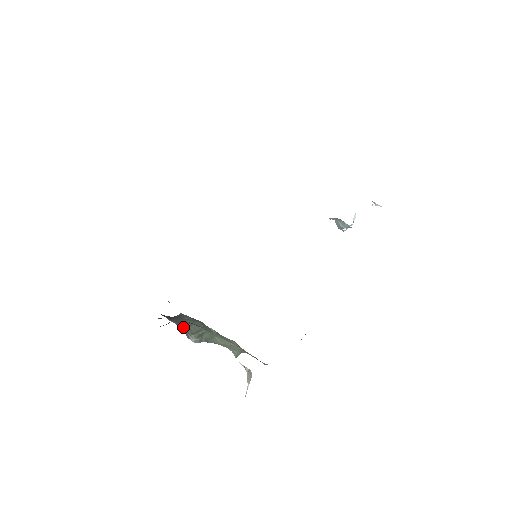
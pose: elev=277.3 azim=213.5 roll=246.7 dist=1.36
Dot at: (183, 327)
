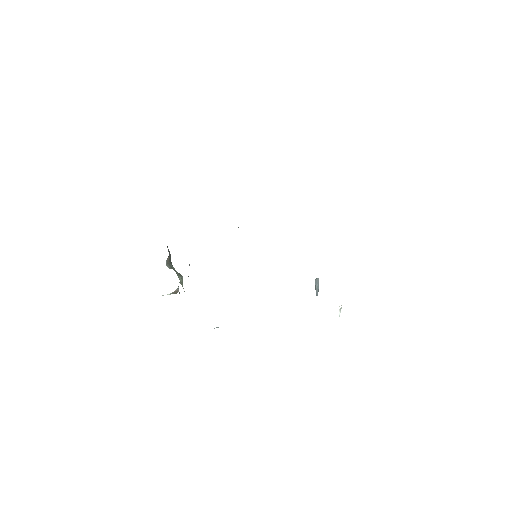
Dot at: (170, 262)
